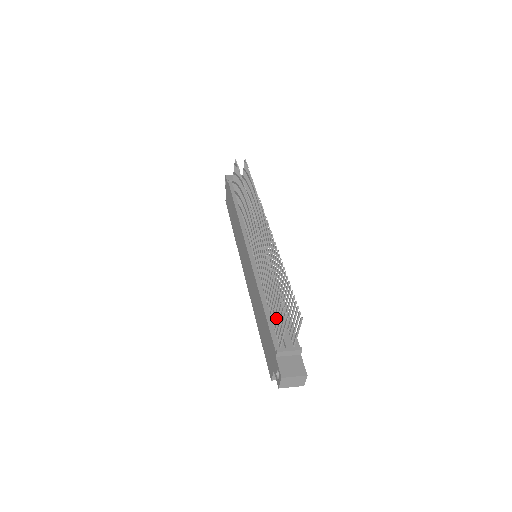
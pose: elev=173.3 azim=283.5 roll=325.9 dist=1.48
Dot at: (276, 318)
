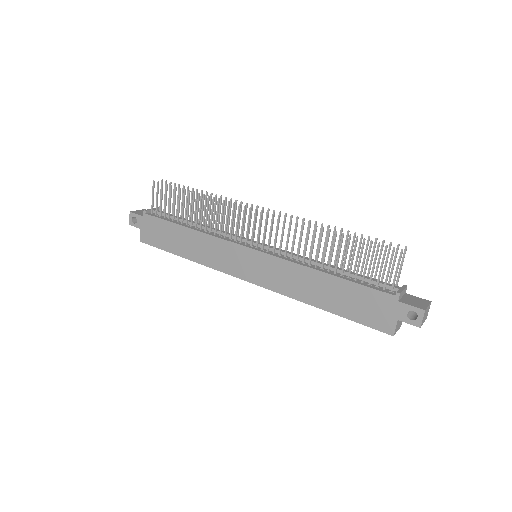
Dot at: (365, 272)
